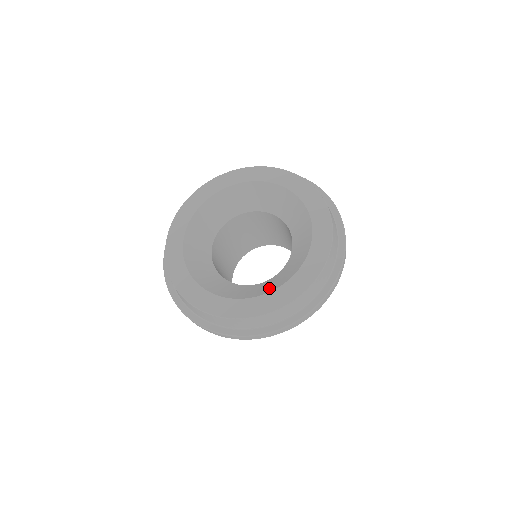
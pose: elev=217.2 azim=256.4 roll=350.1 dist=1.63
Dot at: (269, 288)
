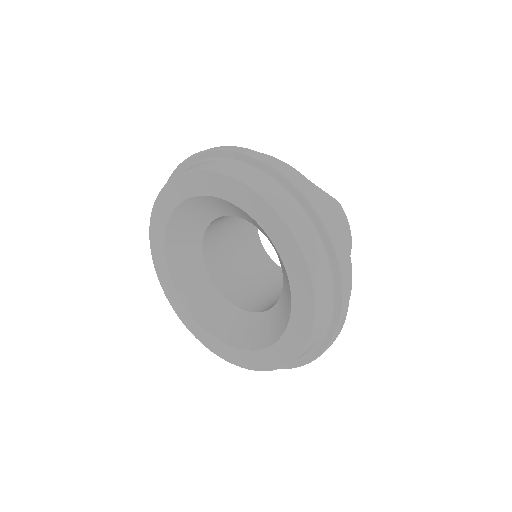
Dot at: (288, 304)
